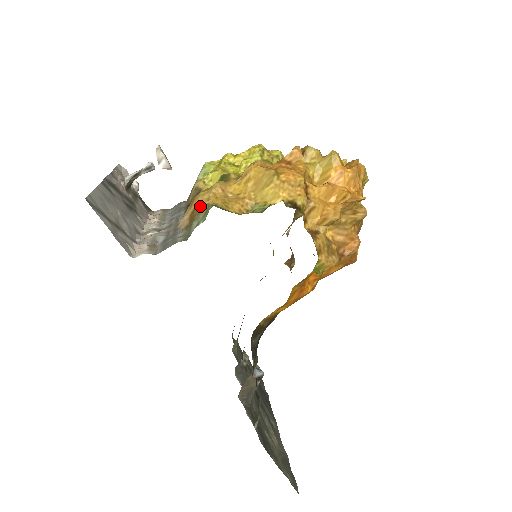
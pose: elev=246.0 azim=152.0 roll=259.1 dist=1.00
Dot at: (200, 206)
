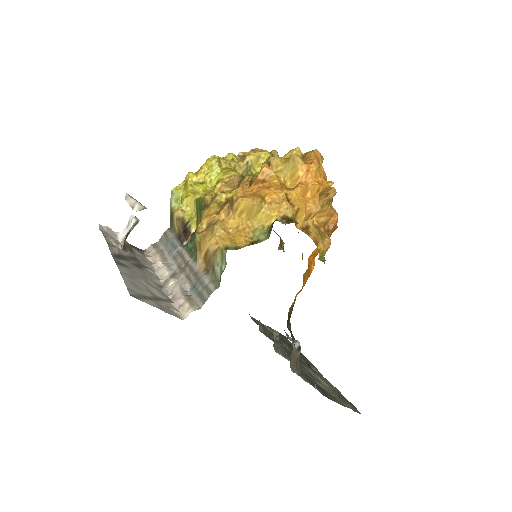
Dot at: (212, 251)
